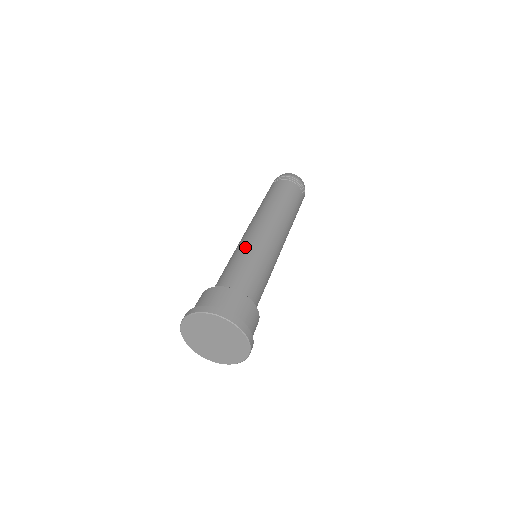
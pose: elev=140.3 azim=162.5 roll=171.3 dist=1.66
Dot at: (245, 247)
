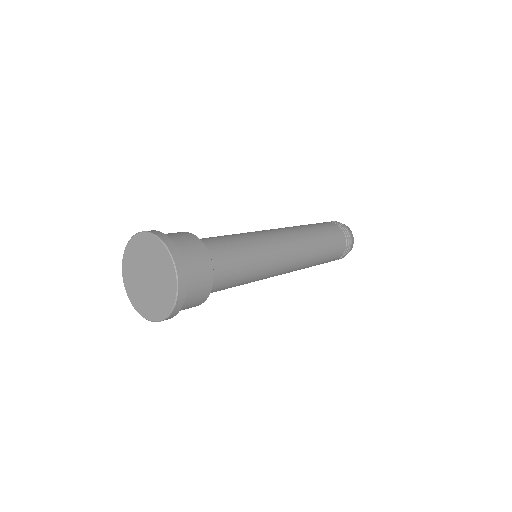
Dot at: occluded
